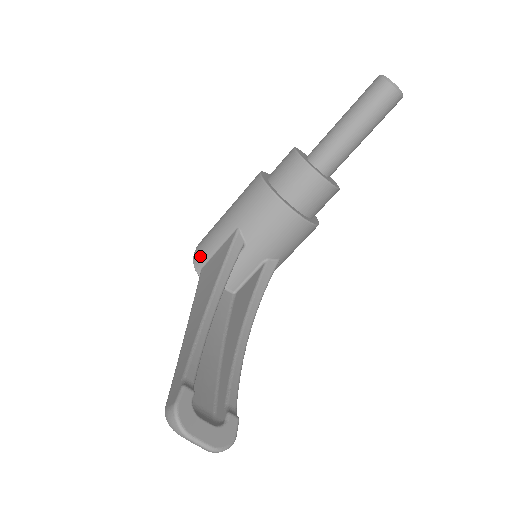
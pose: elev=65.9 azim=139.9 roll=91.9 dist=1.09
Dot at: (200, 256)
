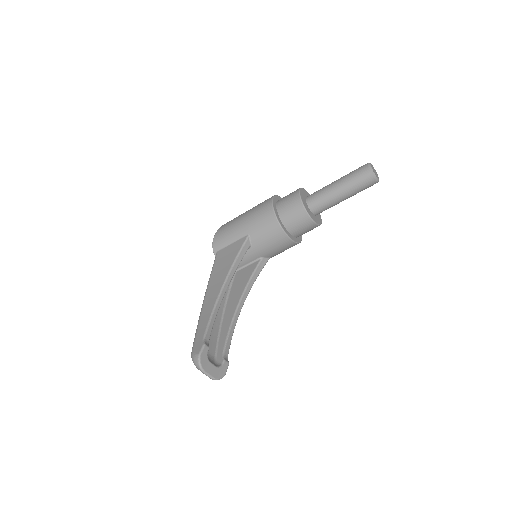
Dot at: (218, 242)
